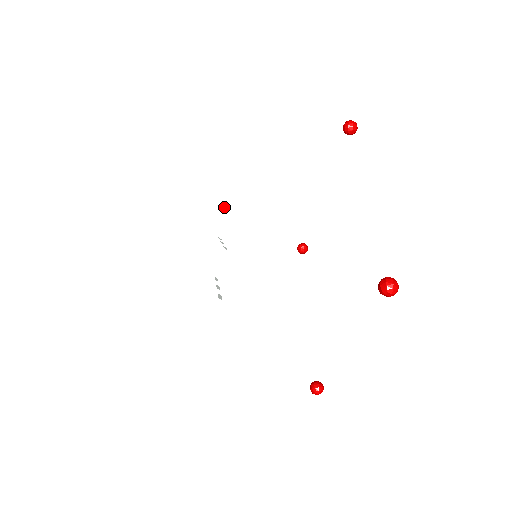
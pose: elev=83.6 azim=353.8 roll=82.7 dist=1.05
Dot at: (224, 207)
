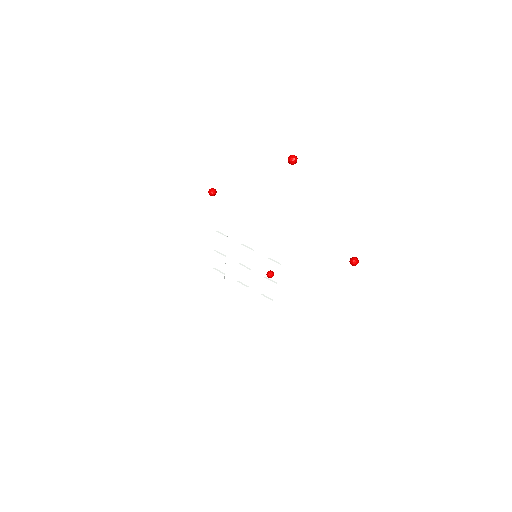
Dot at: occluded
